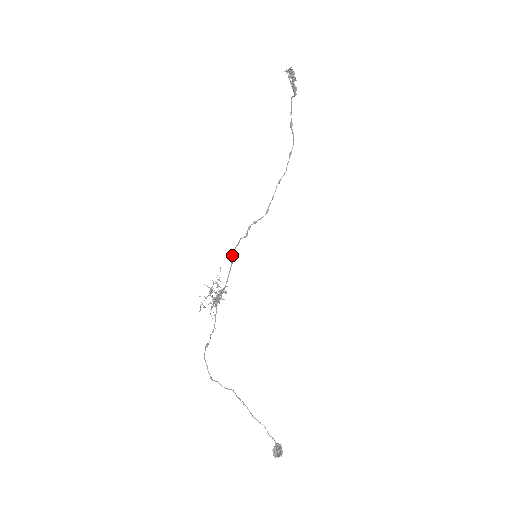
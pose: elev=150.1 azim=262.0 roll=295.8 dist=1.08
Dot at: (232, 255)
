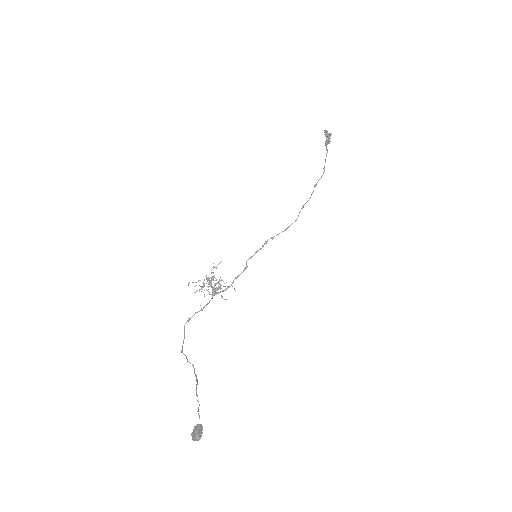
Dot at: (246, 262)
